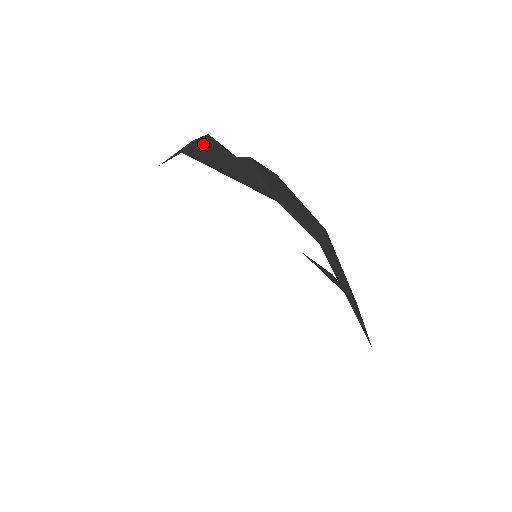
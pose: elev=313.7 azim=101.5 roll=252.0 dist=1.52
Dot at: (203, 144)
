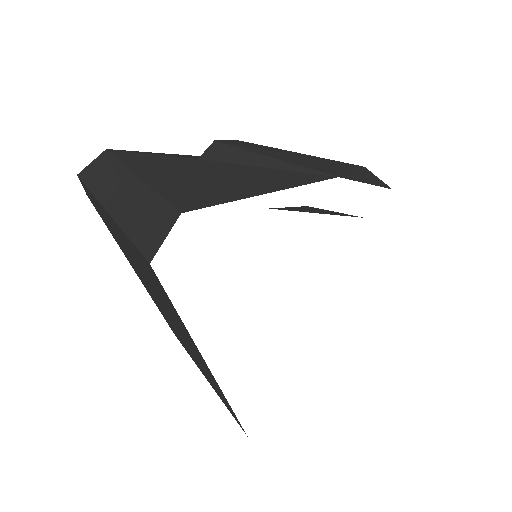
Dot at: (146, 171)
